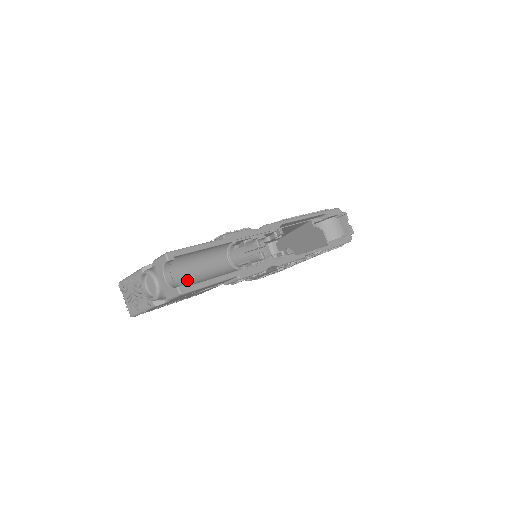
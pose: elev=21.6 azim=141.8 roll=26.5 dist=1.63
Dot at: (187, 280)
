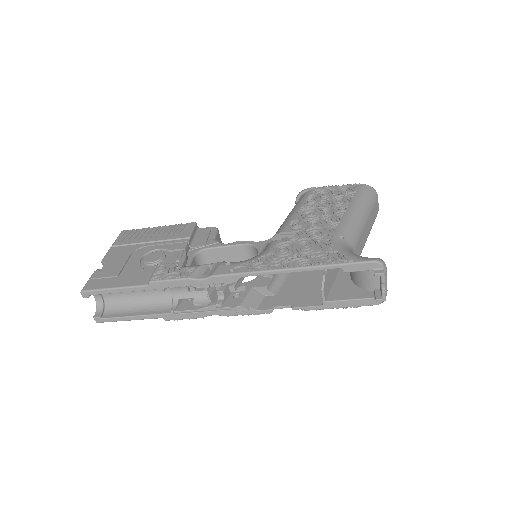
Dot at: (117, 302)
